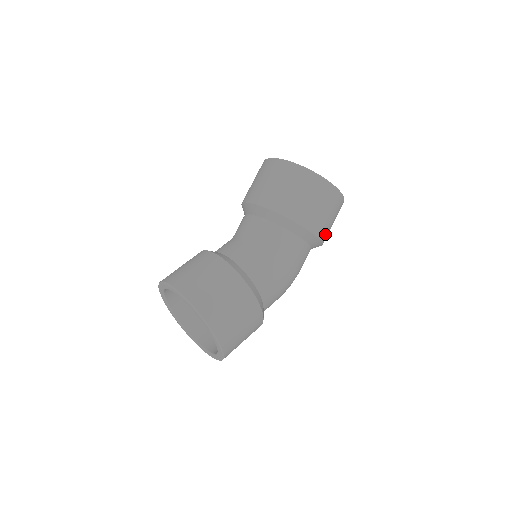
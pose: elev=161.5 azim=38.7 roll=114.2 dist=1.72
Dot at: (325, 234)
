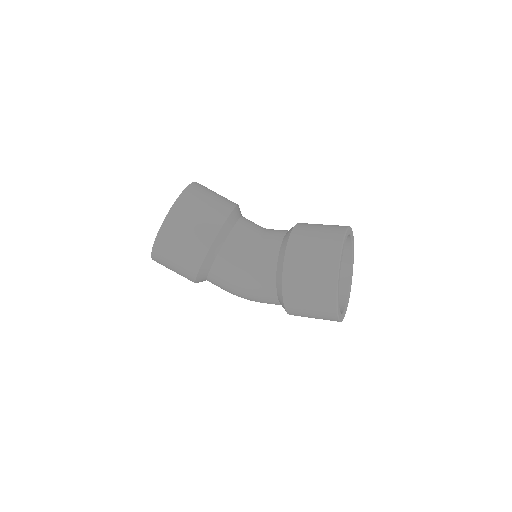
Dot at: (295, 312)
